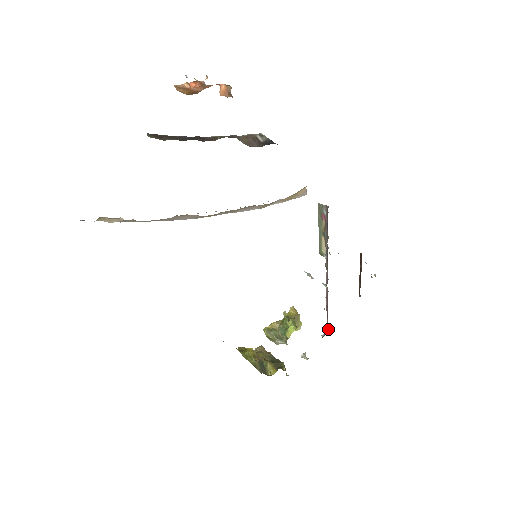
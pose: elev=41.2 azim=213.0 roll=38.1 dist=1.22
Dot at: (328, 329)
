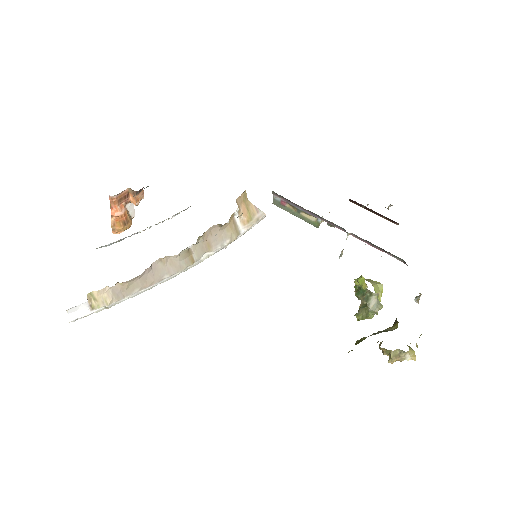
Dot at: (402, 259)
